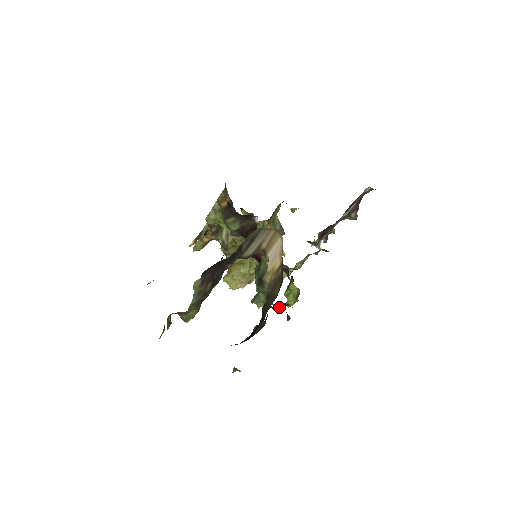
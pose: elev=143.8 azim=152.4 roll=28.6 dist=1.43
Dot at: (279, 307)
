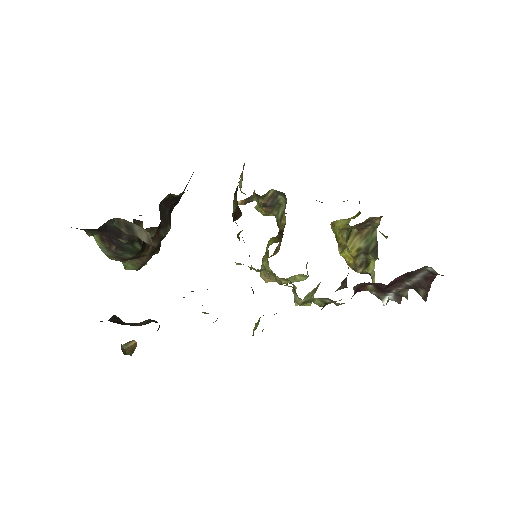
Dot at: occluded
